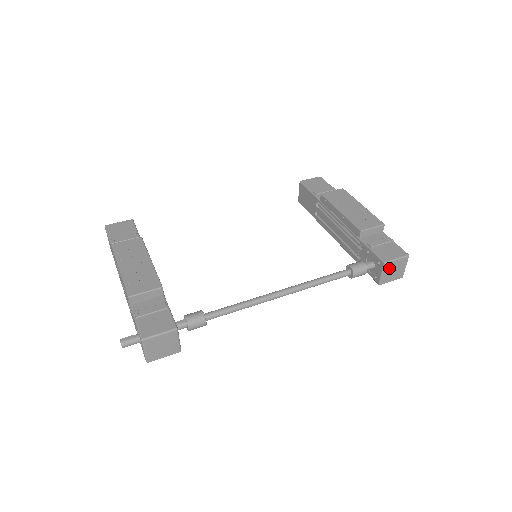
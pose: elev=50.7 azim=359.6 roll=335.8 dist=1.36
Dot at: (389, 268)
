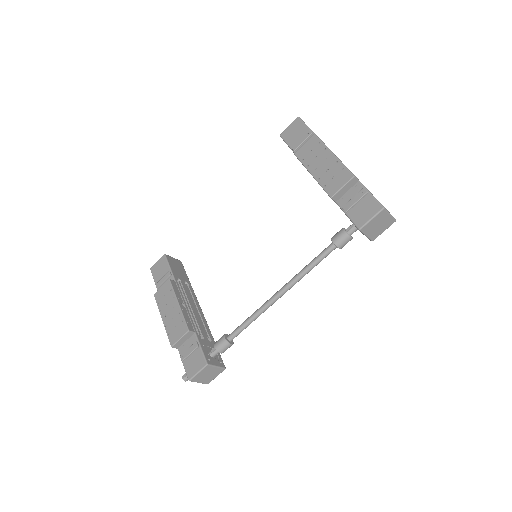
Dot at: (369, 228)
